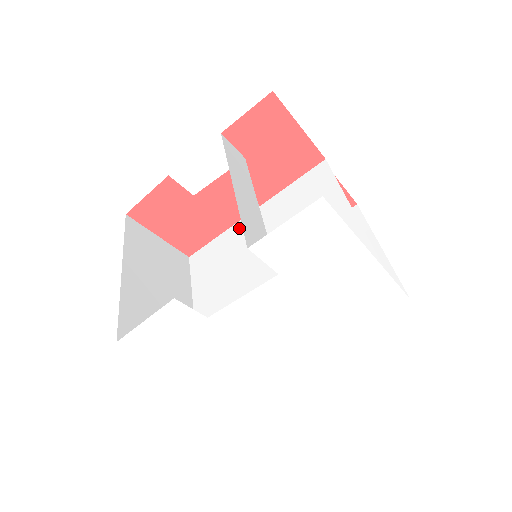
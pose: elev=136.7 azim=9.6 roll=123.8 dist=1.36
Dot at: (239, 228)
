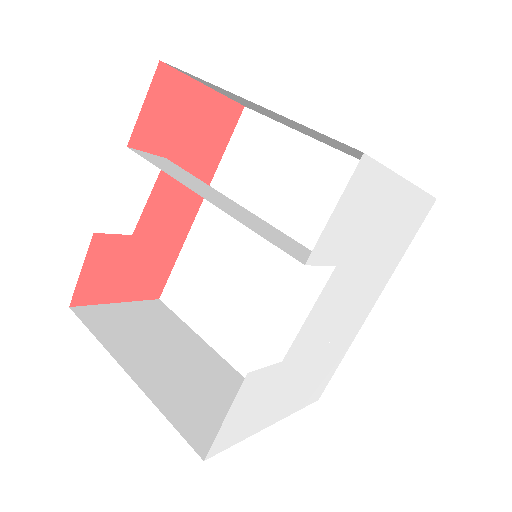
Dot at: (197, 236)
